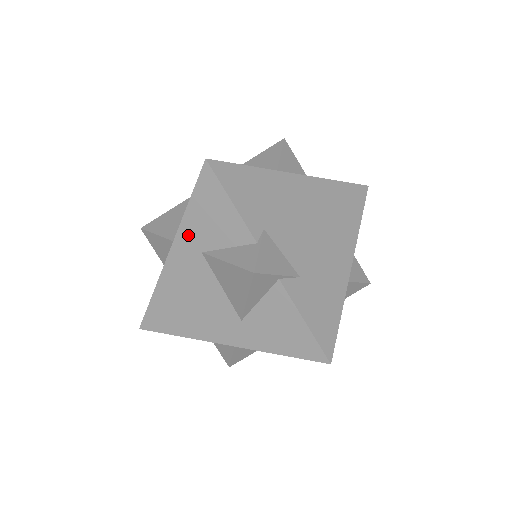
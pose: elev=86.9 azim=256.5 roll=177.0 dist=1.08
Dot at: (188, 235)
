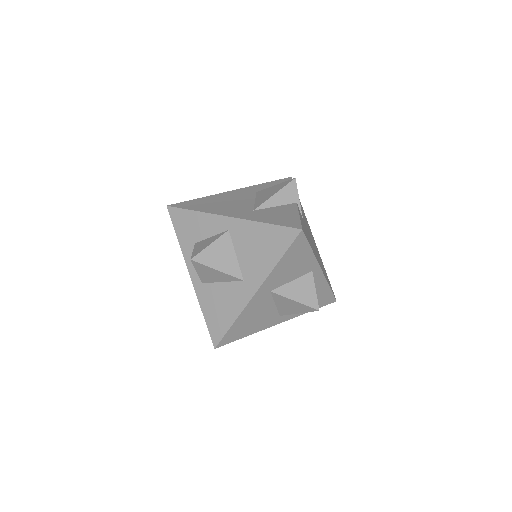
Dot at: (255, 188)
